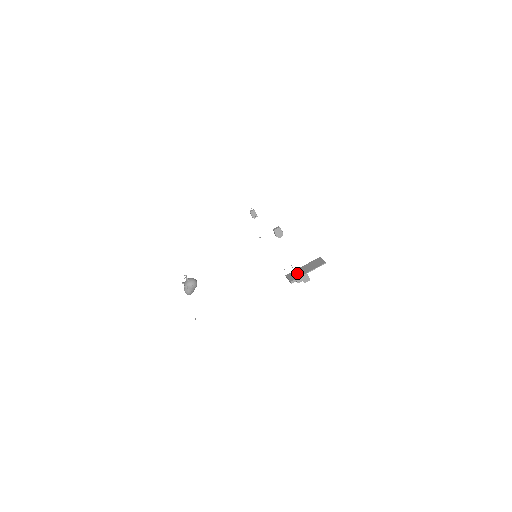
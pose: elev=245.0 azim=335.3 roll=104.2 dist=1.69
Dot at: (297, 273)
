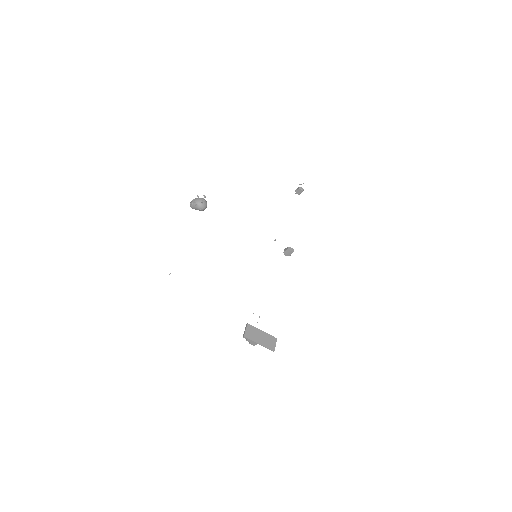
Dot at: (254, 334)
